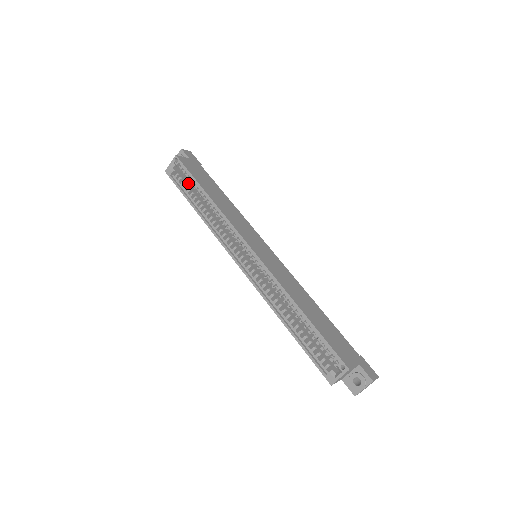
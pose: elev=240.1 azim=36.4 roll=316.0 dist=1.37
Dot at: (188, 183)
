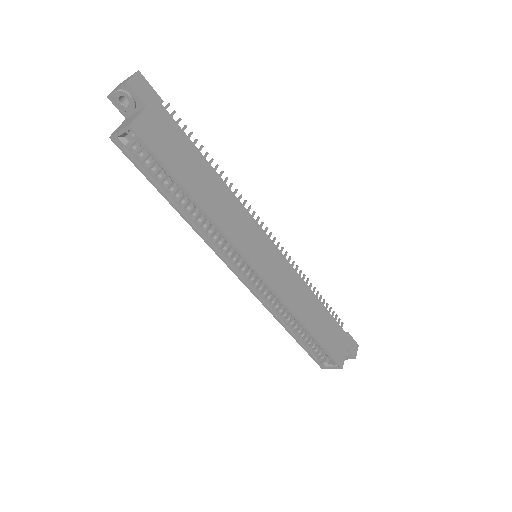
Dot at: occluded
